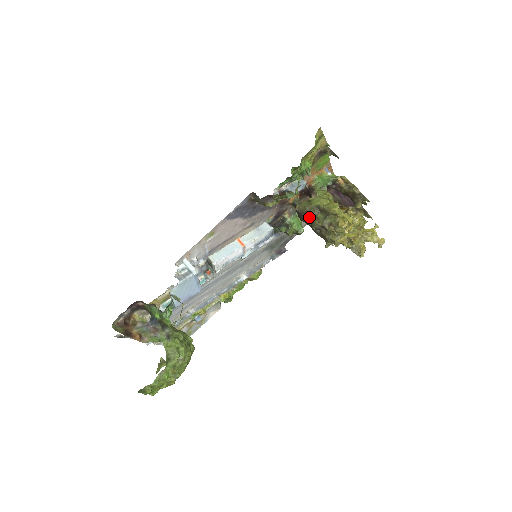
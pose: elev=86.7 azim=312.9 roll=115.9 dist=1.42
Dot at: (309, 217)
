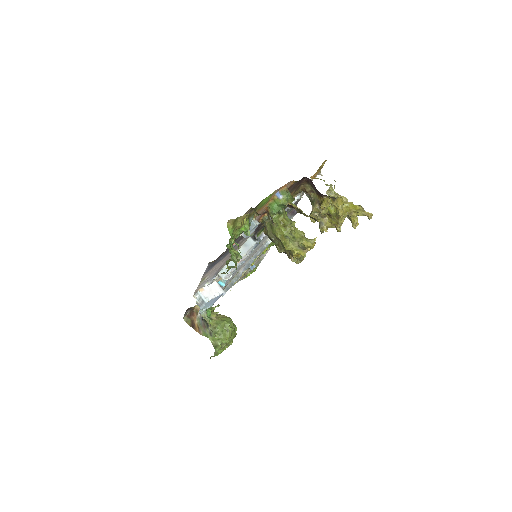
Dot at: occluded
